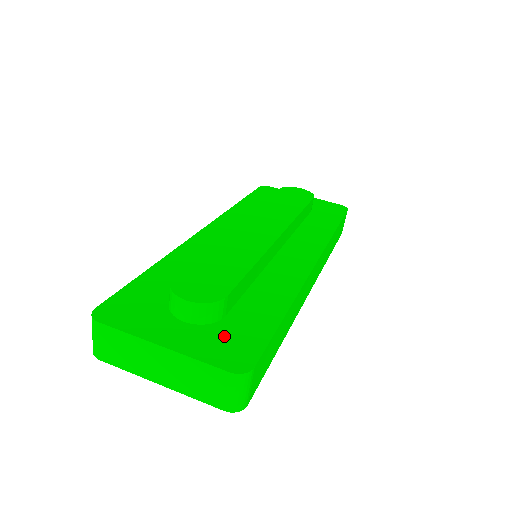
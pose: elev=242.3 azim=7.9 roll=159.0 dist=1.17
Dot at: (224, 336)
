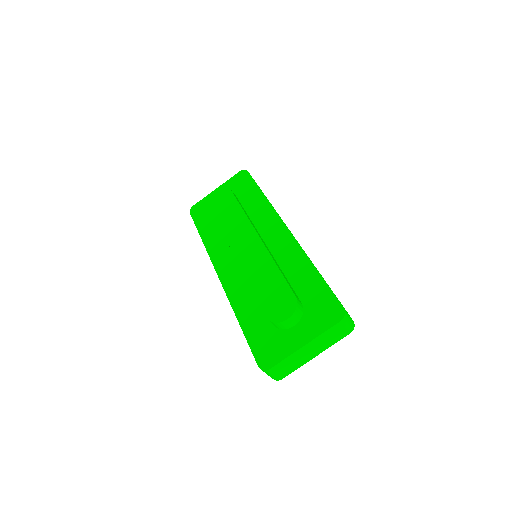
Dot at: (315, 311)
